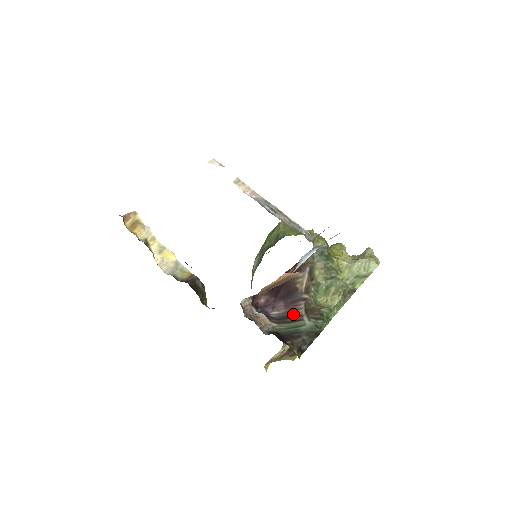
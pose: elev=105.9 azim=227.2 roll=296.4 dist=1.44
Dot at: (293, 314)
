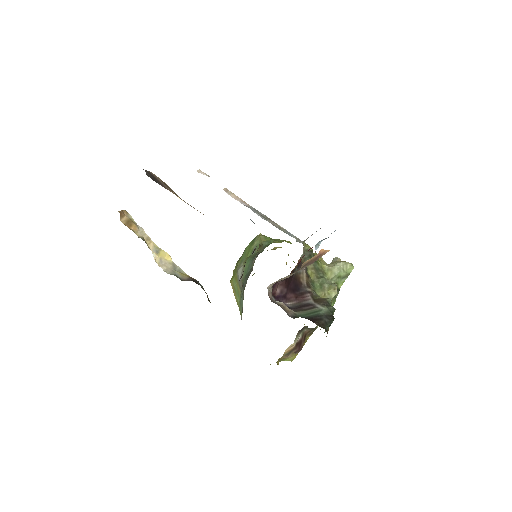
Dot at: (305, 304)
